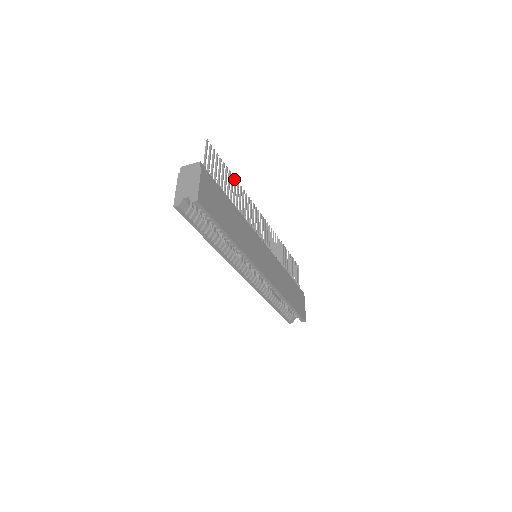
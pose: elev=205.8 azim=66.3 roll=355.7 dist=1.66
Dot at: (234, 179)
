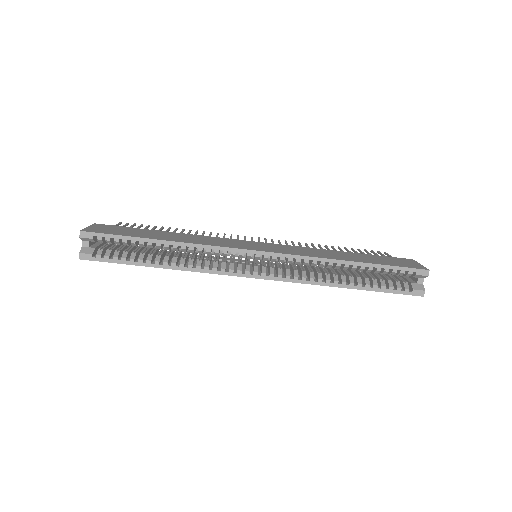
Dot at: occluded
